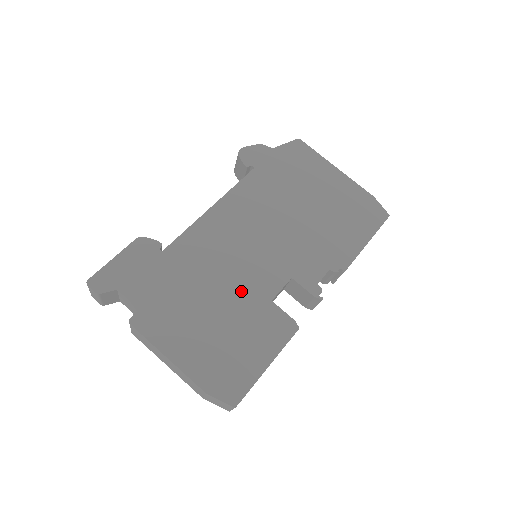
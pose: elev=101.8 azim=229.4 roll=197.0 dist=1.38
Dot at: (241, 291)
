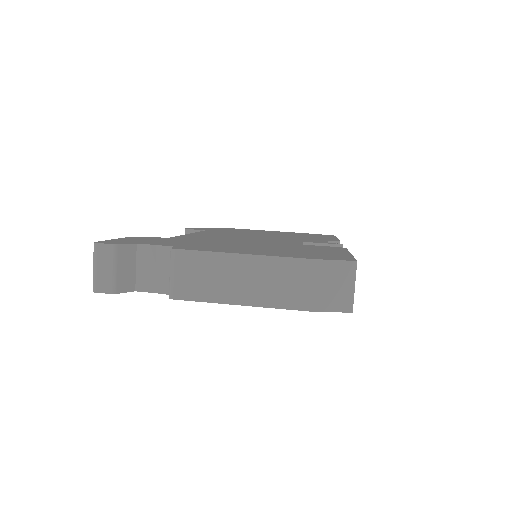
Dot at: (268, 243)
